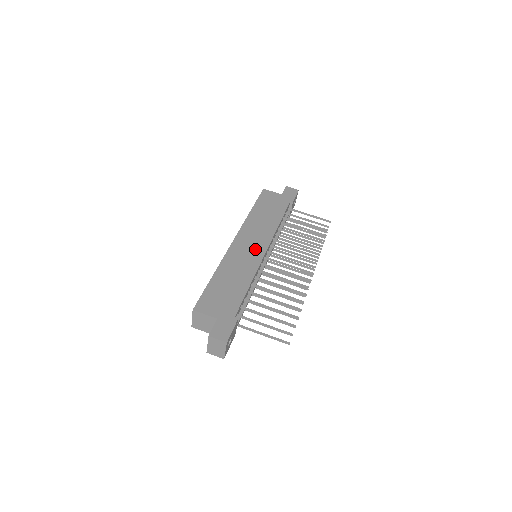
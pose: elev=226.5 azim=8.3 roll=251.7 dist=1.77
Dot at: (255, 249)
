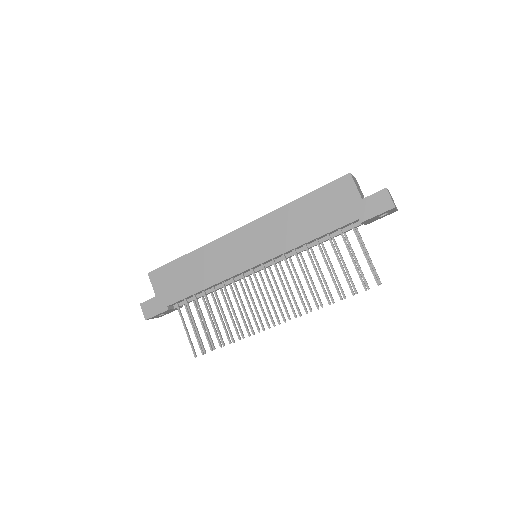
Dot at: (246, 256)
